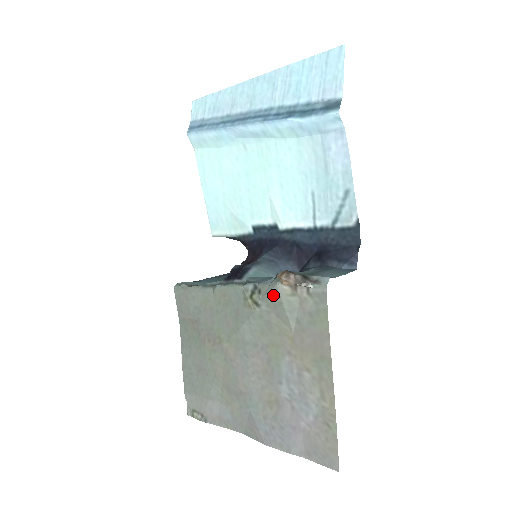
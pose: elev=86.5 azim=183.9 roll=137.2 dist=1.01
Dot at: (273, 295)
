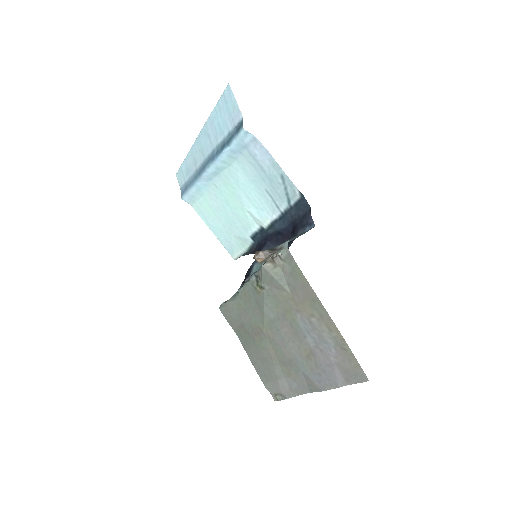
Dot at: (265, 275)
